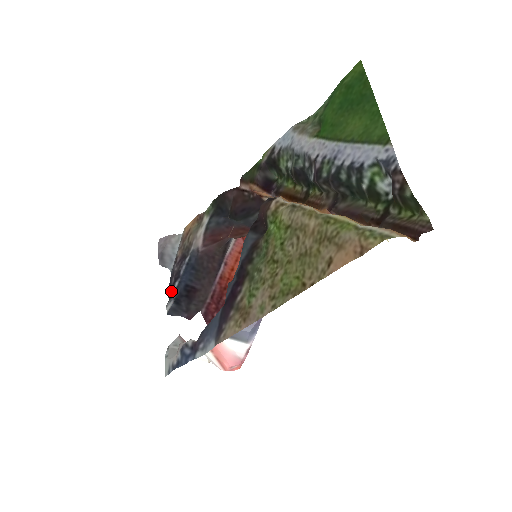
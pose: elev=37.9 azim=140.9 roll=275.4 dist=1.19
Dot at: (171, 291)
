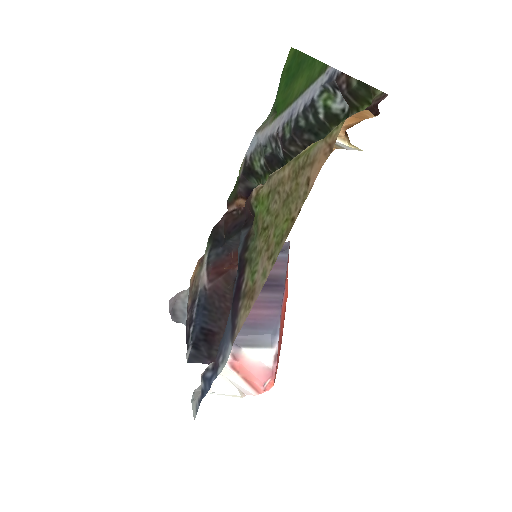
Dot at: (188, 340)
